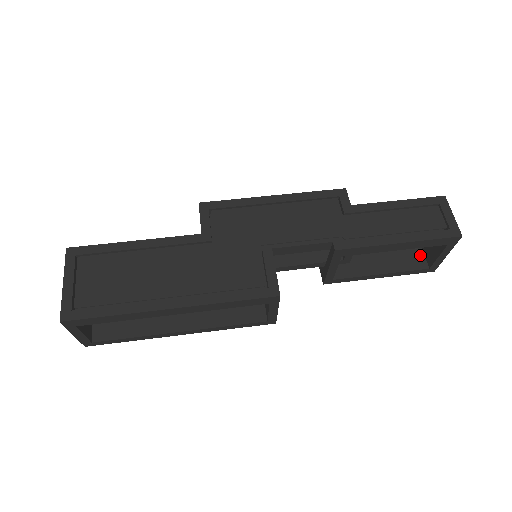
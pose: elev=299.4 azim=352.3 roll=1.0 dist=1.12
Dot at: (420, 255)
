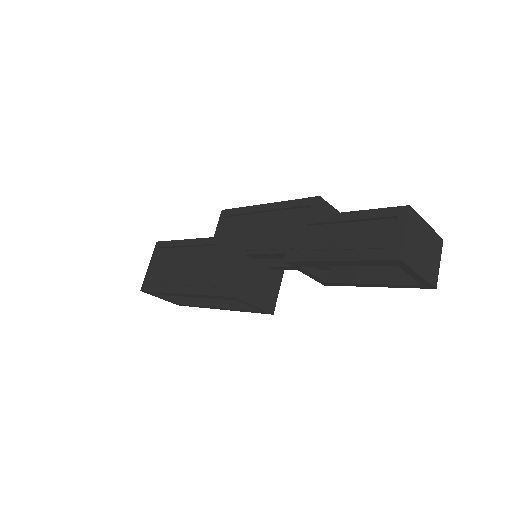
Dot at: occluded
